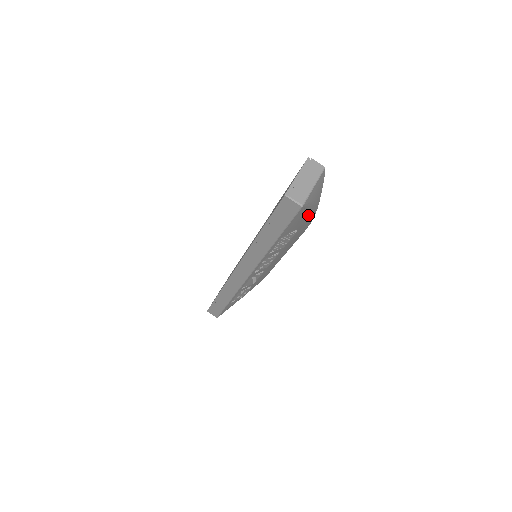
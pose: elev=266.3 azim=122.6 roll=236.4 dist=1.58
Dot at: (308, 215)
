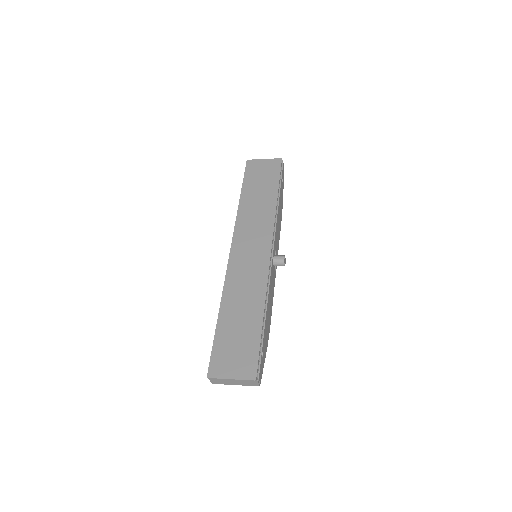
Dot at: occluded
